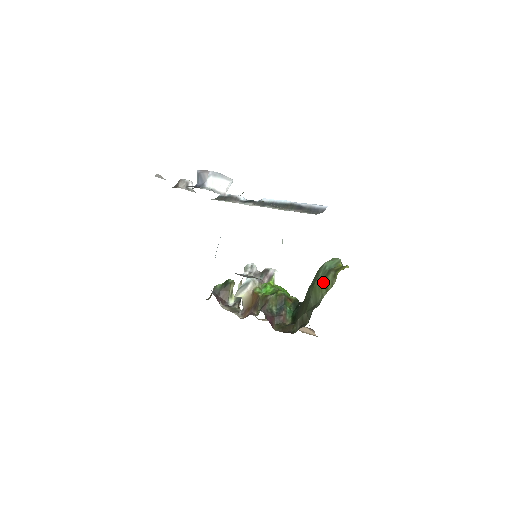
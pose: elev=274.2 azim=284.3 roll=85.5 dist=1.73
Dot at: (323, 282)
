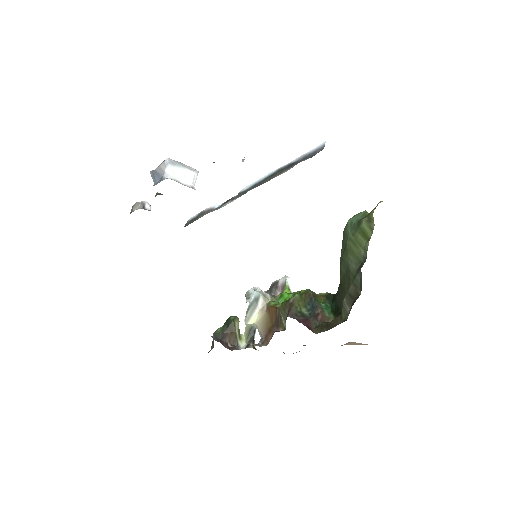
Dot at: (357, 235)
